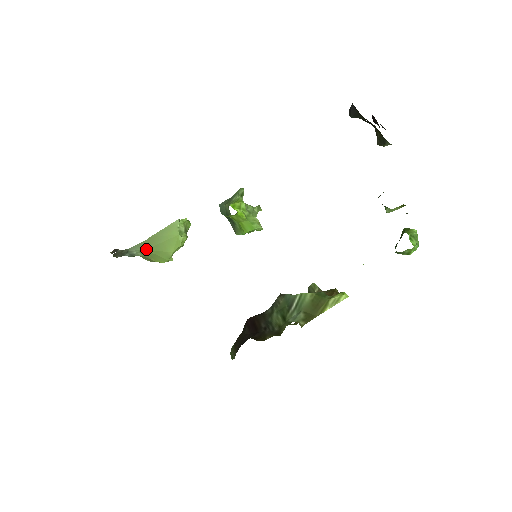
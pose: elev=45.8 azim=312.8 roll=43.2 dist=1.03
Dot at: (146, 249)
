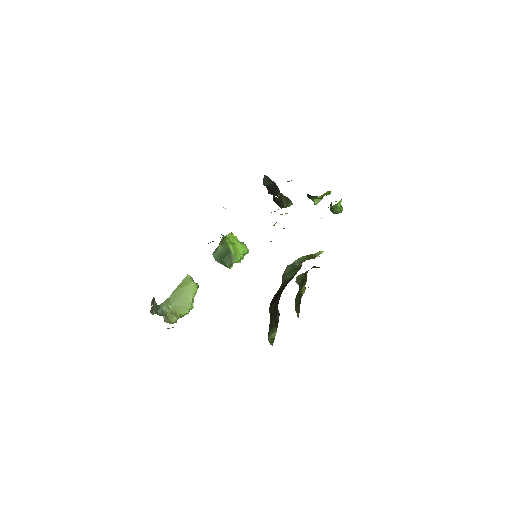
Dot at: (171, 304)
